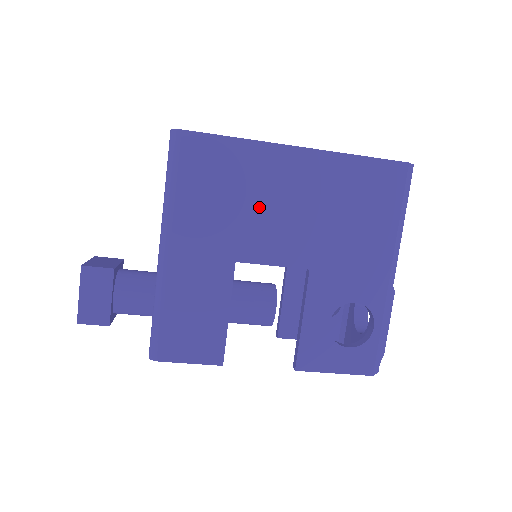
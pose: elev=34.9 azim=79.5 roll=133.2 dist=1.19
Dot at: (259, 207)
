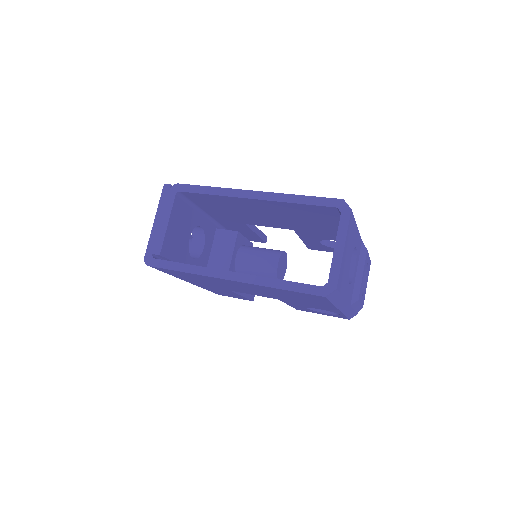
Dot at: (226, 285)
